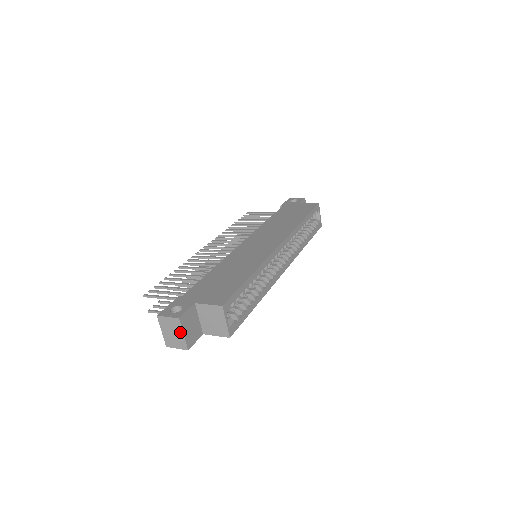
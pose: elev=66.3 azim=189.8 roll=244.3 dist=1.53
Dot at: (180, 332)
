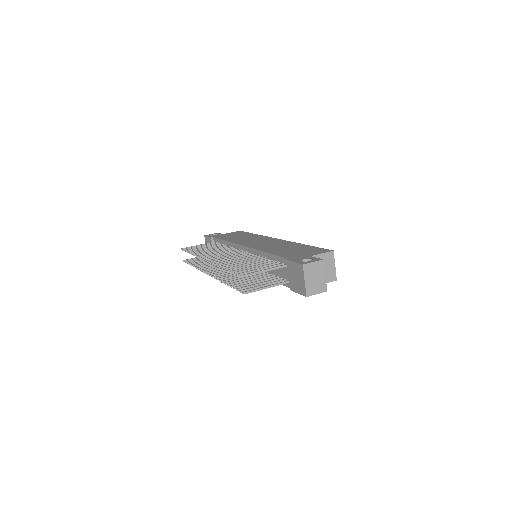
Dot at: (322, 274)
